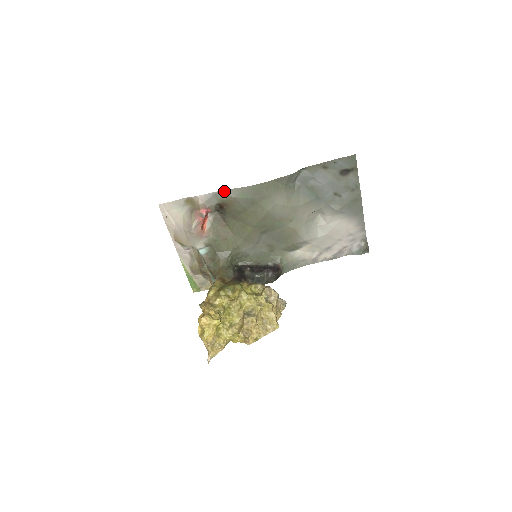
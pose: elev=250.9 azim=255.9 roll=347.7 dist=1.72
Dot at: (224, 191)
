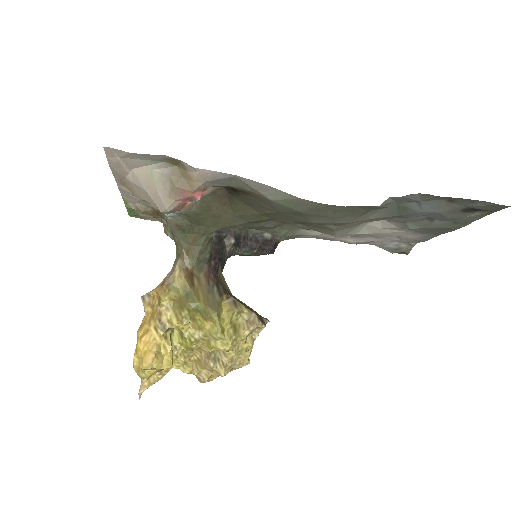
Dot at: (255, 183)
